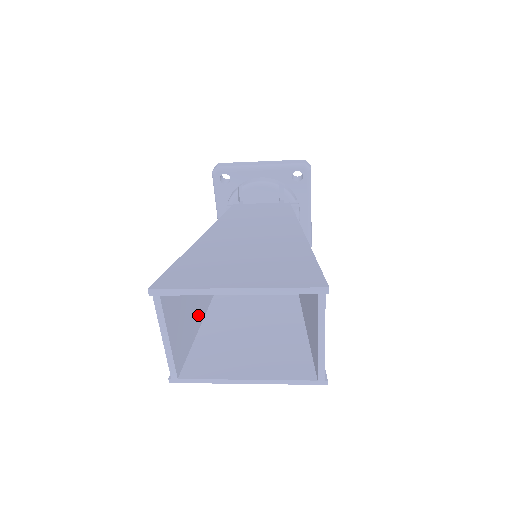
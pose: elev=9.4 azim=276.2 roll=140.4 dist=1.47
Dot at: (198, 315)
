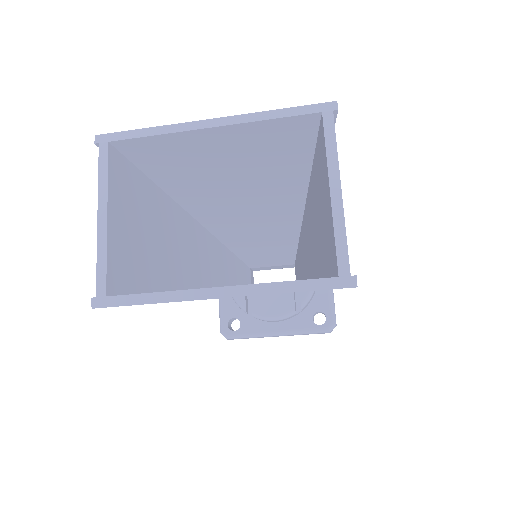
Dot at: (164, 274)
